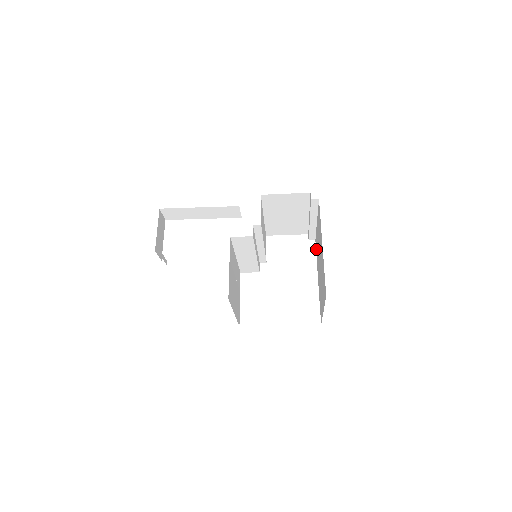
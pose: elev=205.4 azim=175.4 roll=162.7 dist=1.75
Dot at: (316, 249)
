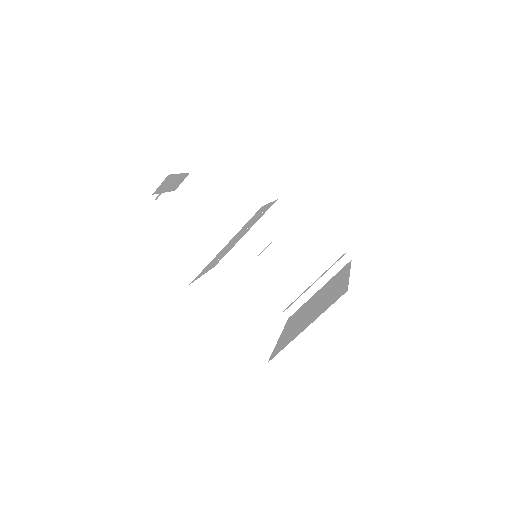
Dot at: (291, 319)
